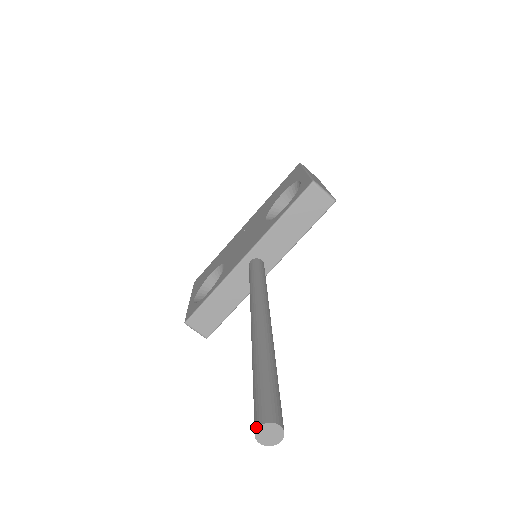
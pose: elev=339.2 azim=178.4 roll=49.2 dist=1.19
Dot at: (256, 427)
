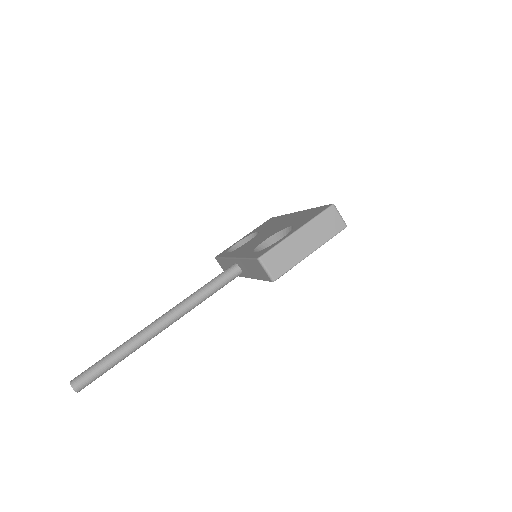
Dot at: (71, 381)
